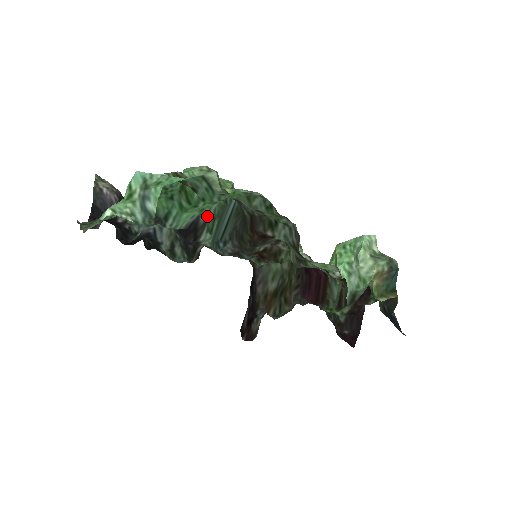
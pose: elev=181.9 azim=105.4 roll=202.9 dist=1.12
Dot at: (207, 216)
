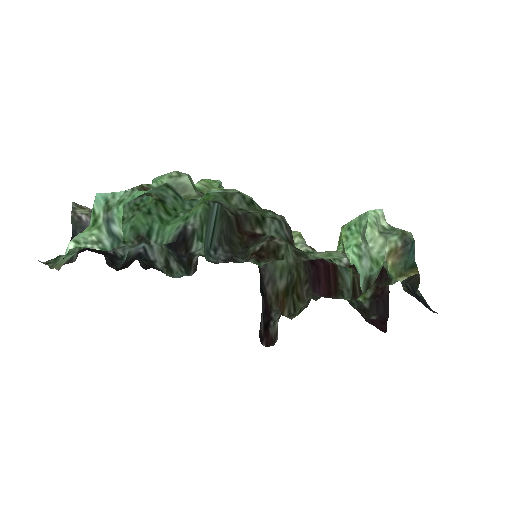
Dot at: (194, 224)
